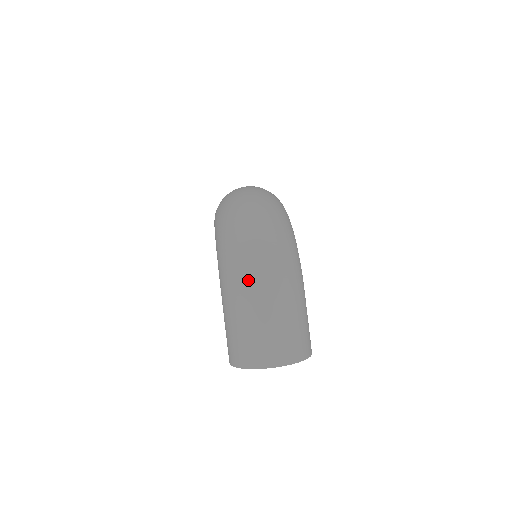
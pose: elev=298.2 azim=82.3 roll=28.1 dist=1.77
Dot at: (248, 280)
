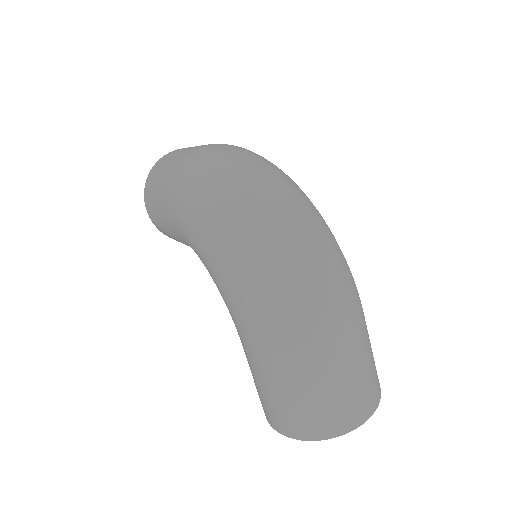
Dot at: (307, 322)
